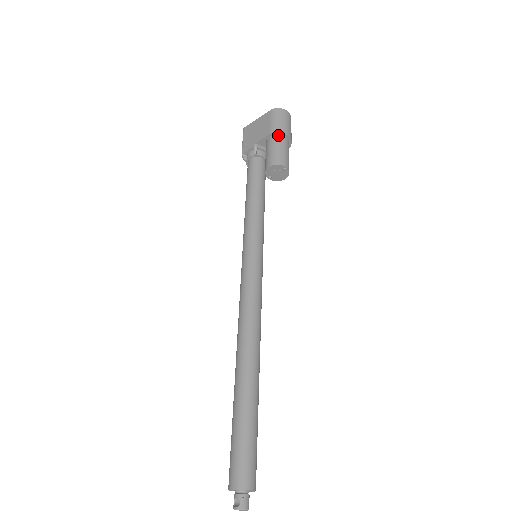
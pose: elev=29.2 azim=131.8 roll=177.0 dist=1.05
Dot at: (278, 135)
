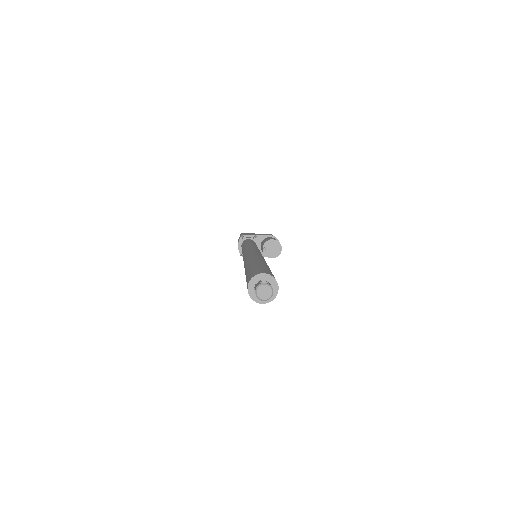
Dot at: (276, 239)
